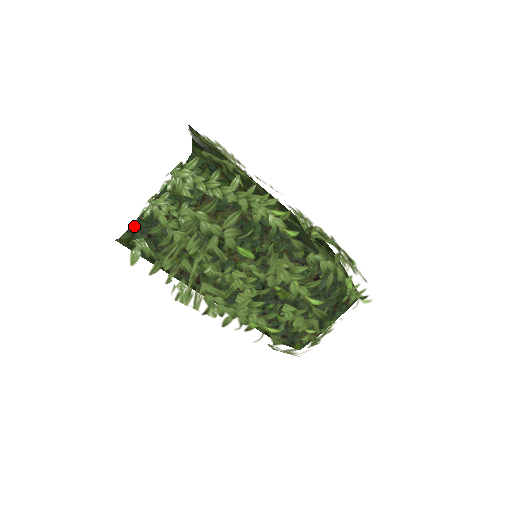
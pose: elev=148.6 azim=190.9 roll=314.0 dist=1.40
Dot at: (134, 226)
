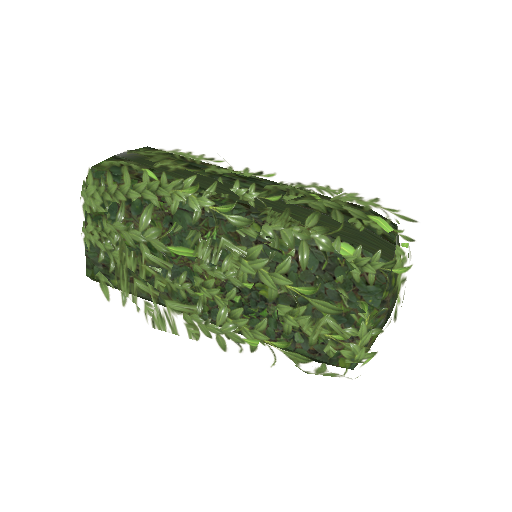
Dot at: (88, 260)
